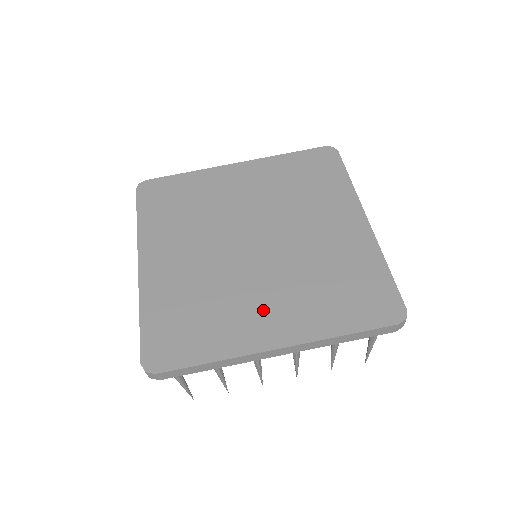
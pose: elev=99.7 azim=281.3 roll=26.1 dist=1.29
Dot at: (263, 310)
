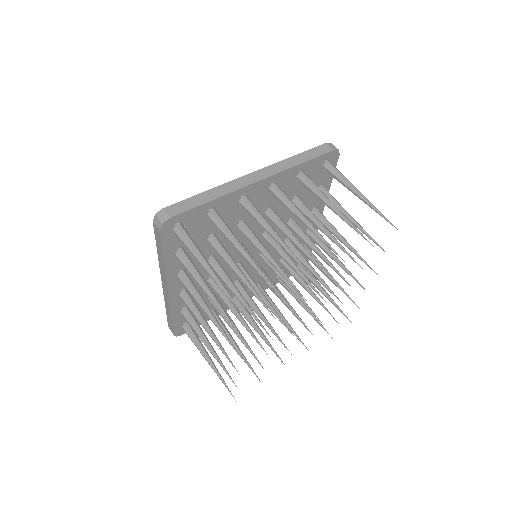
Dot at: occluded
